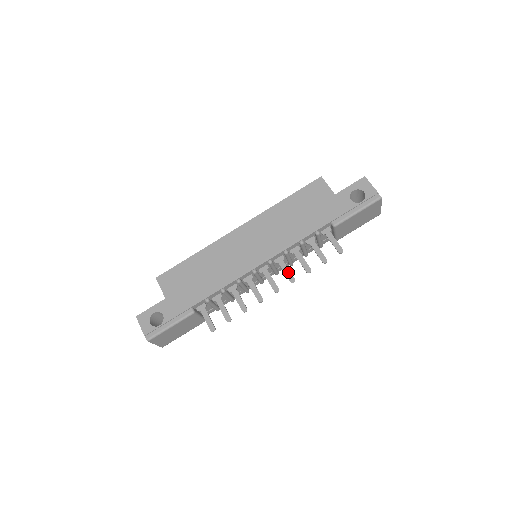
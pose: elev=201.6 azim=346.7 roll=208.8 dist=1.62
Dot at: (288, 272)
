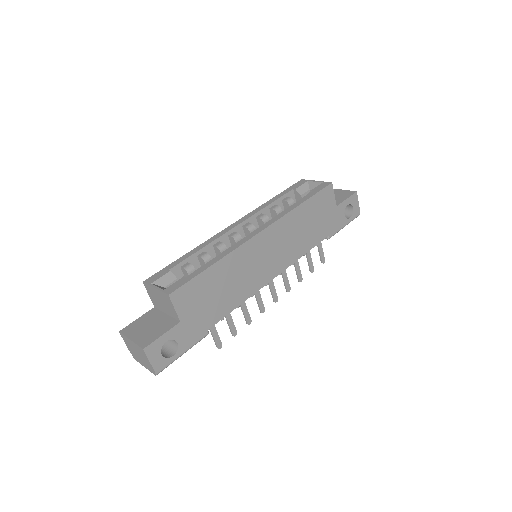
Dot at: (287, 281)
